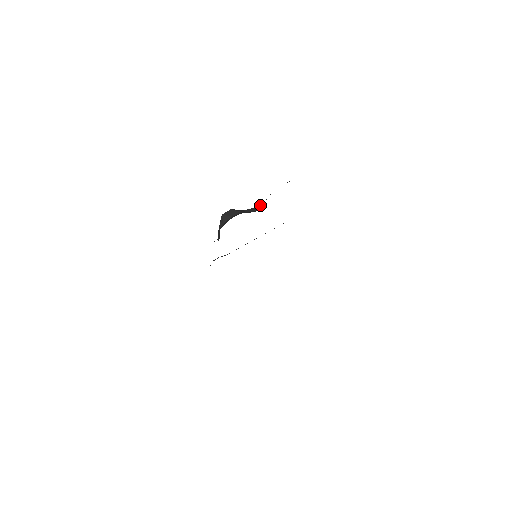
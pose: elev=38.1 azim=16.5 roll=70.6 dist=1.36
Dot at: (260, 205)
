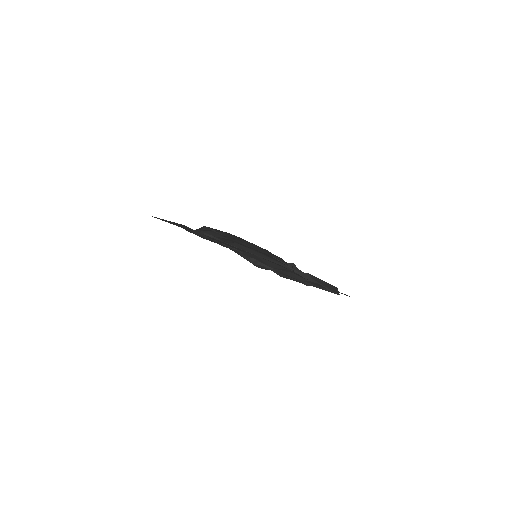
Dot at: occluded
